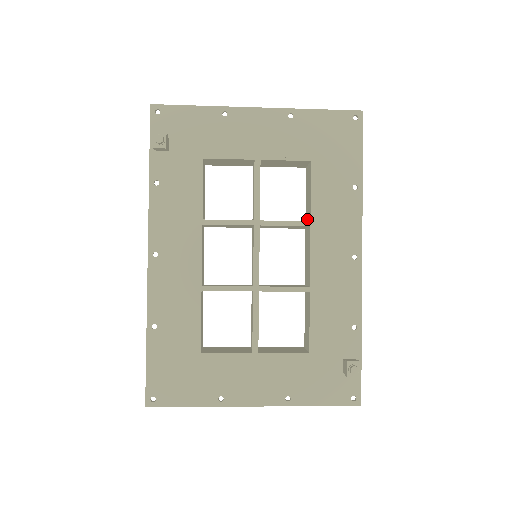
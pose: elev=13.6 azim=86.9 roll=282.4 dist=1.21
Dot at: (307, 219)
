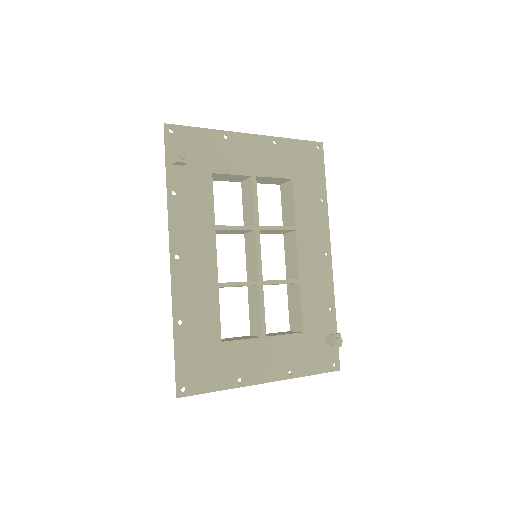
Dot at: (287, 225)
